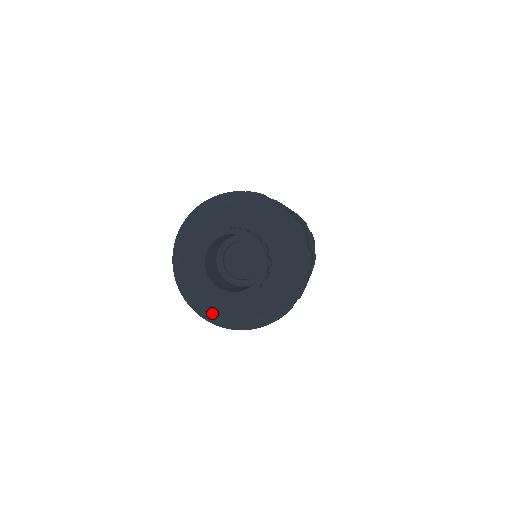
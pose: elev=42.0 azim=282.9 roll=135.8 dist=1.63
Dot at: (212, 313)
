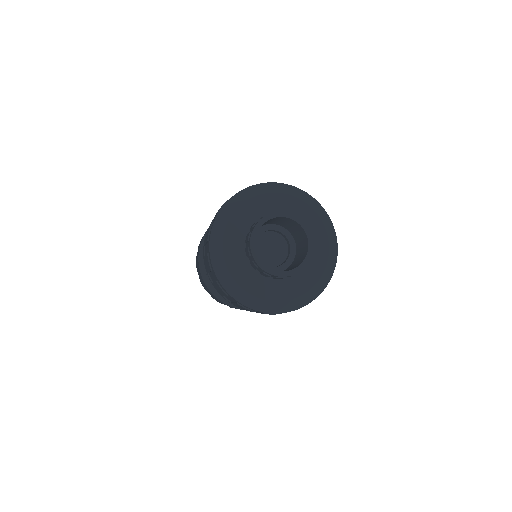
Dot at: (226, 268)
